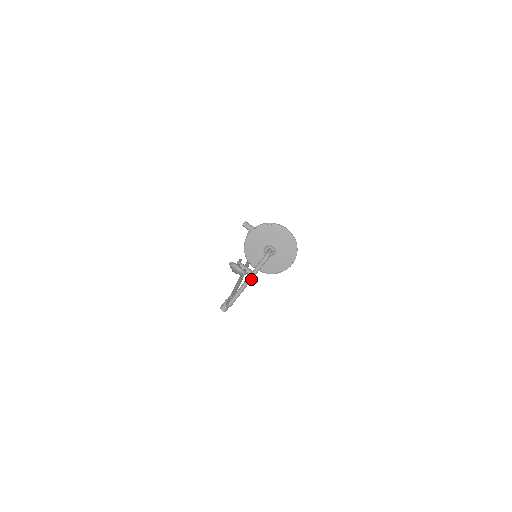
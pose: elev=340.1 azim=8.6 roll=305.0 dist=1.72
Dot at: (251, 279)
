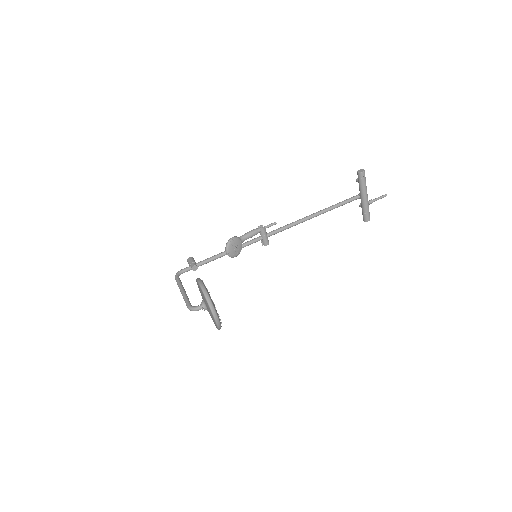
Dot at: (183, 296)
